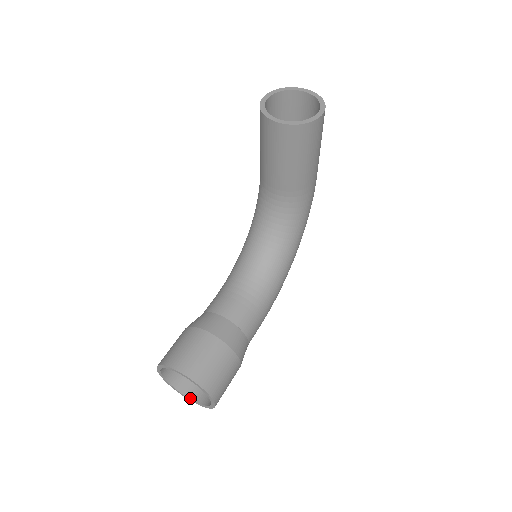
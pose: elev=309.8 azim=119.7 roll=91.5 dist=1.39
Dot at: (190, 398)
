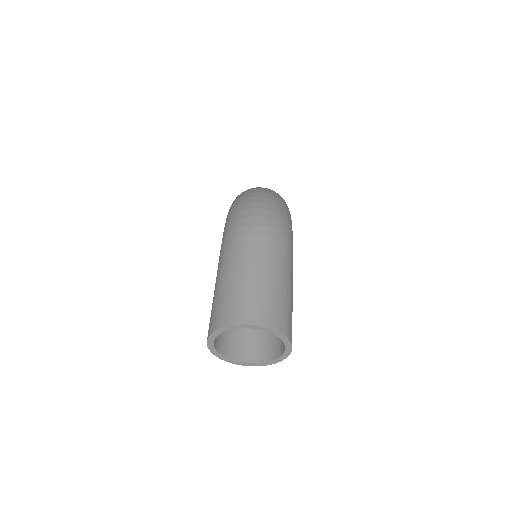
Dot at: occluded
